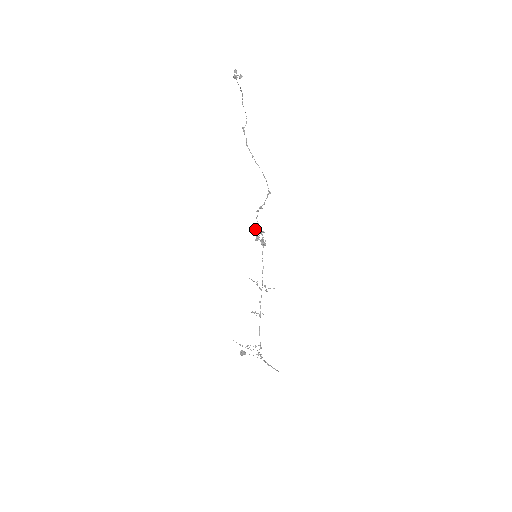
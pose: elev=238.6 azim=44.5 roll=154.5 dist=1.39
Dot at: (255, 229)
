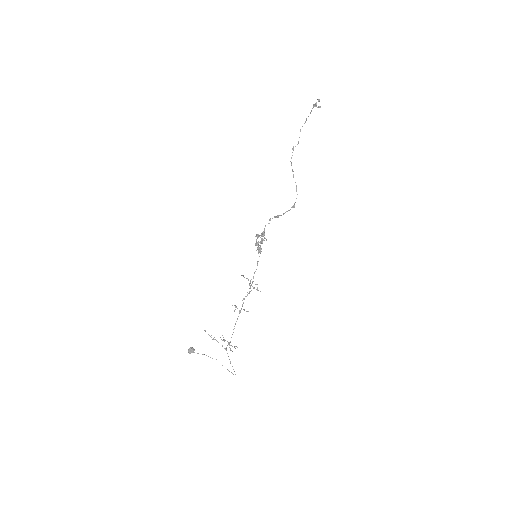
Dot at: (258, 235)
